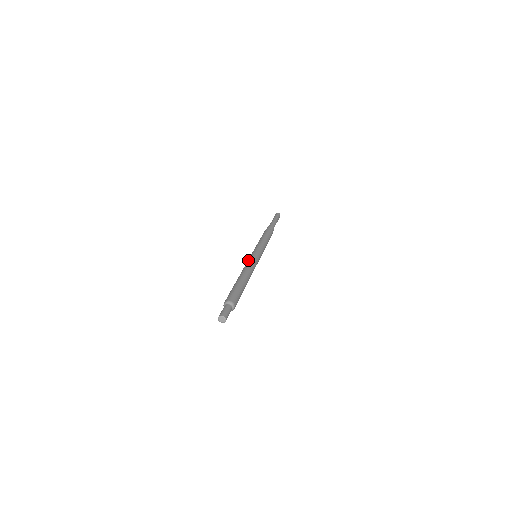
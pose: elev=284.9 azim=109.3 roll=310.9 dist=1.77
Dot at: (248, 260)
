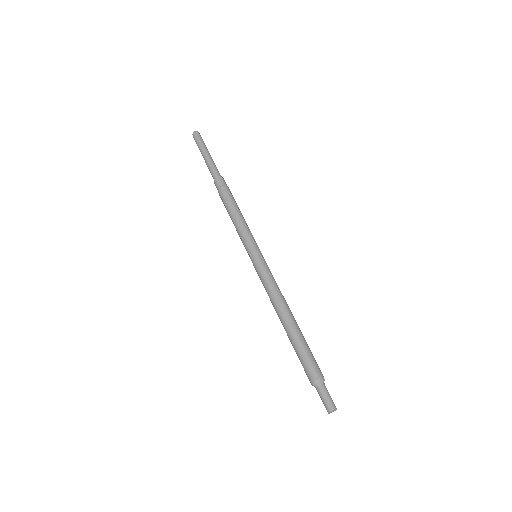
Dot at: (261, 279)
